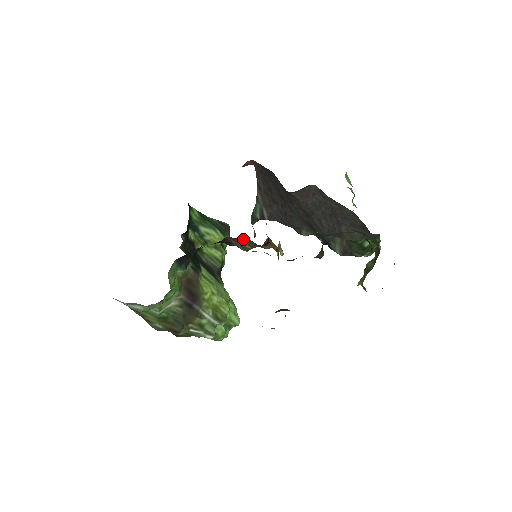
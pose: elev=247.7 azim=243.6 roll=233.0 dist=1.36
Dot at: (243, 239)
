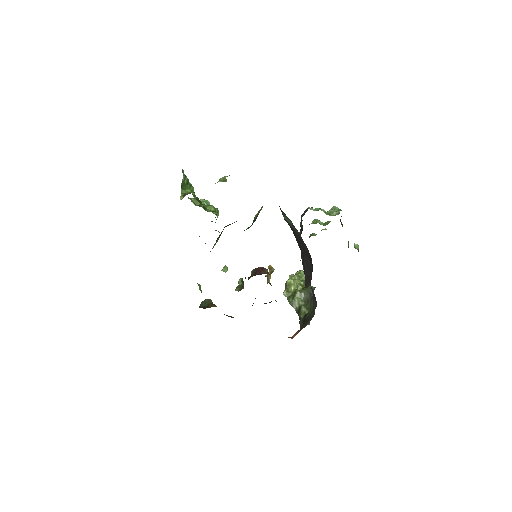
Dot at: occluded
